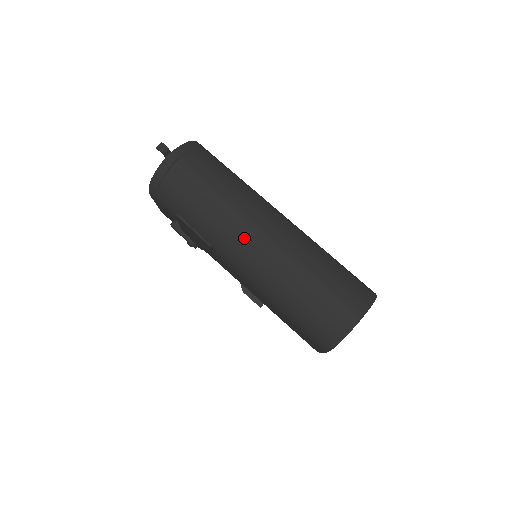
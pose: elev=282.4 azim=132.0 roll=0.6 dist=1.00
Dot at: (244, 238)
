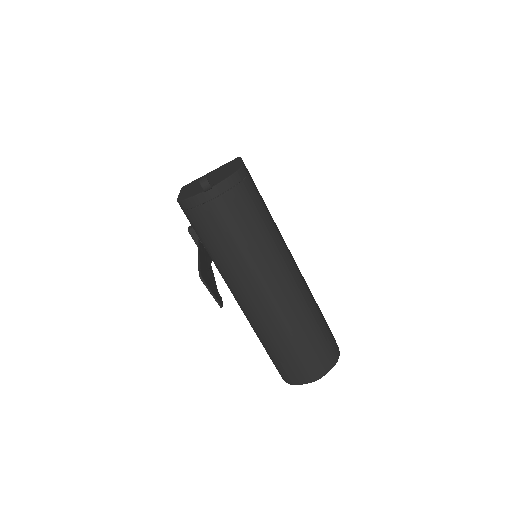
Dot at: (253, 290)
